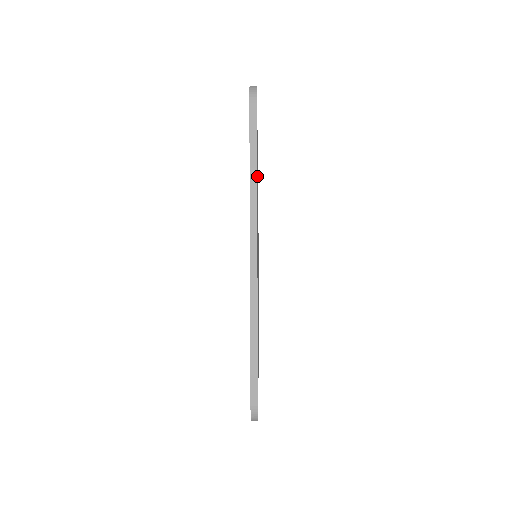
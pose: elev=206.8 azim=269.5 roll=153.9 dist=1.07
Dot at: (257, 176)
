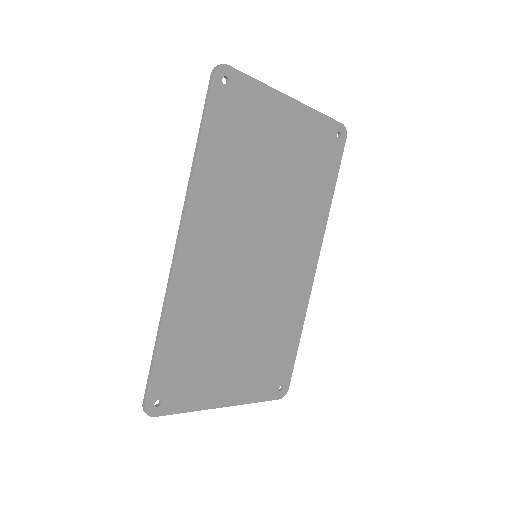
Dot at: (193, 356)
